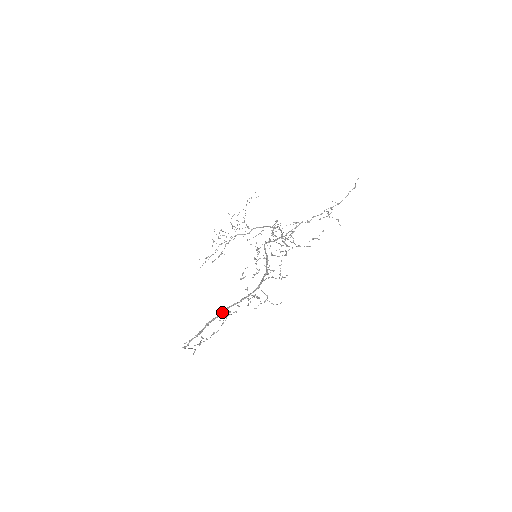
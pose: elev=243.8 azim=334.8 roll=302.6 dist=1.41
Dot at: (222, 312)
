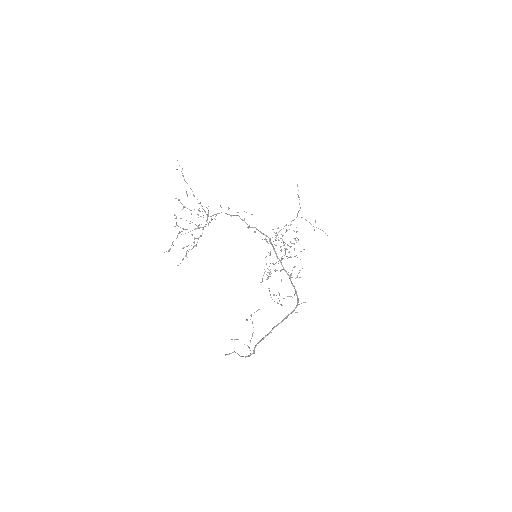
Dot at: occluded
